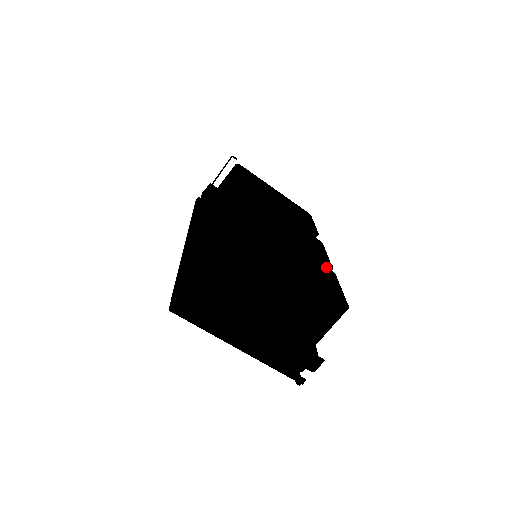
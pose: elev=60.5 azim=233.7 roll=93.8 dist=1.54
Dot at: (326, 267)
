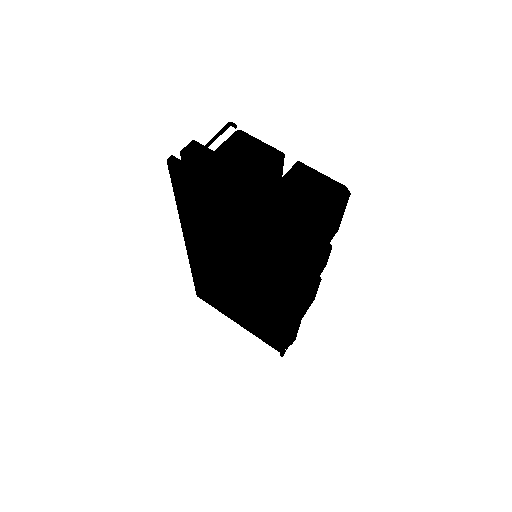
Dot at: occluded
